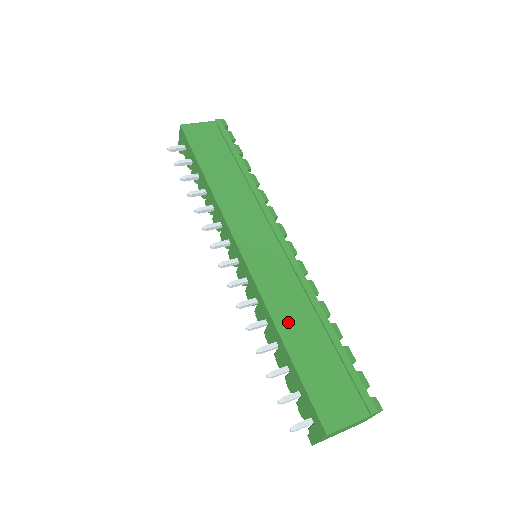
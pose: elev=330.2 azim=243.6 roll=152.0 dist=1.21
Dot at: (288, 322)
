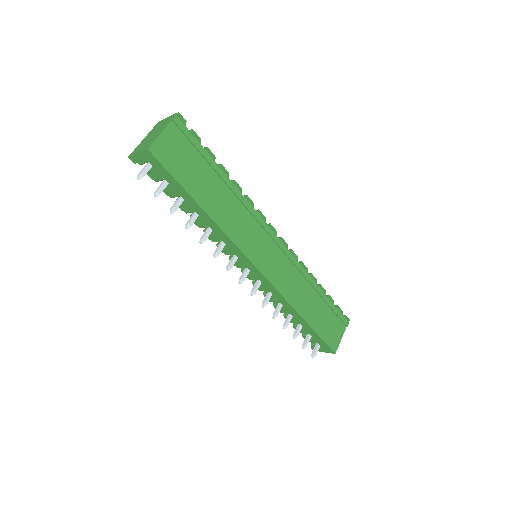
Dot at: (302, 304)
